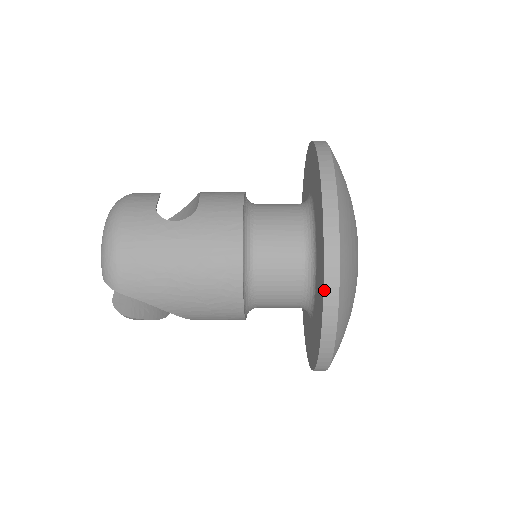
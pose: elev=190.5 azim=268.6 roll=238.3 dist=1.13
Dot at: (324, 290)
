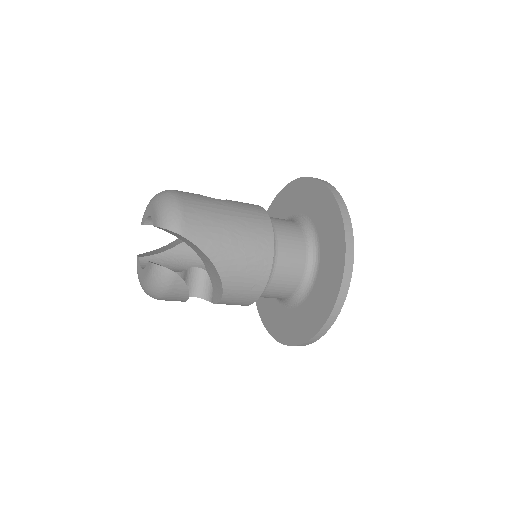
Dot at: (343, 221)
